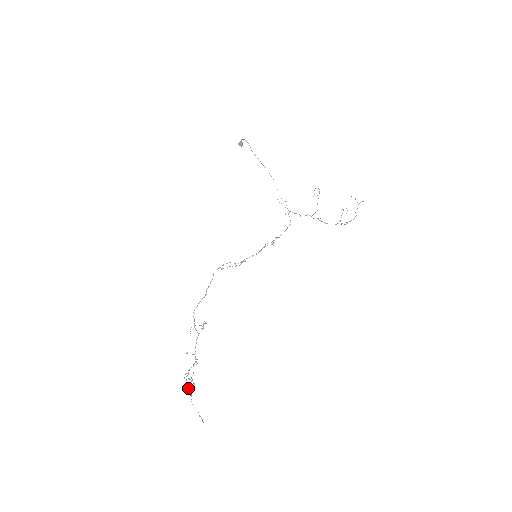
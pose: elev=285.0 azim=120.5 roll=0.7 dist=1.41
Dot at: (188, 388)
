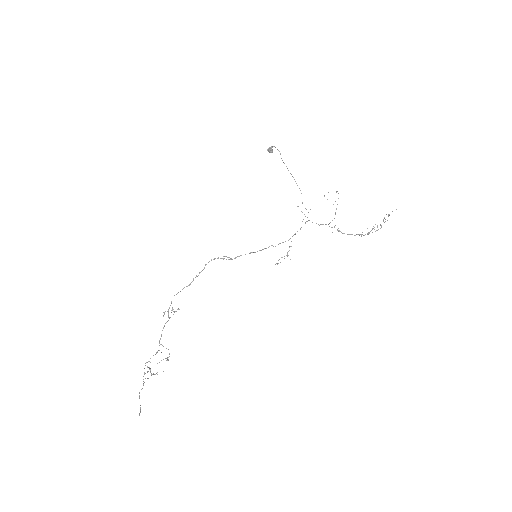
Dot at: (145, 378)
